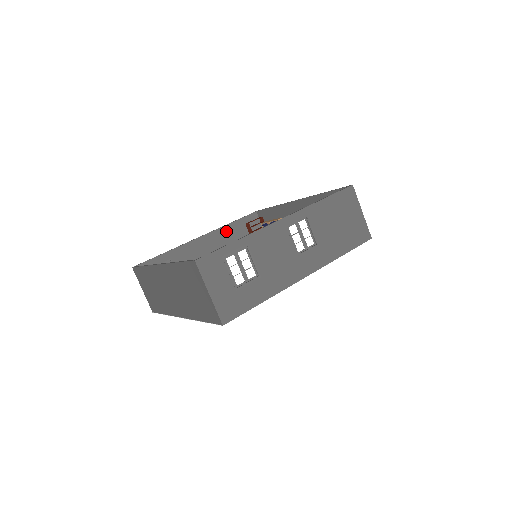
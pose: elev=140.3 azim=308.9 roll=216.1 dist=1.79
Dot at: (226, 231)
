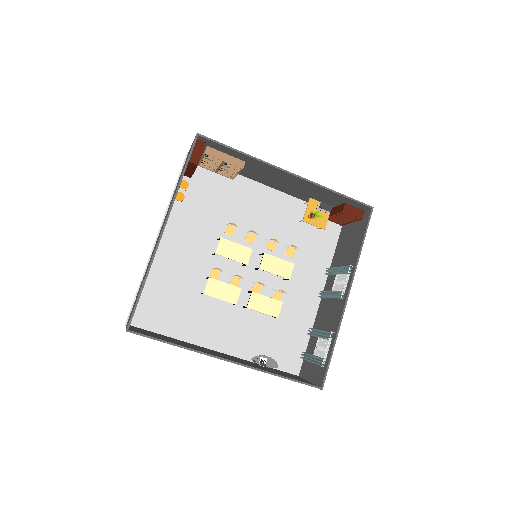
Dot at: occluded
